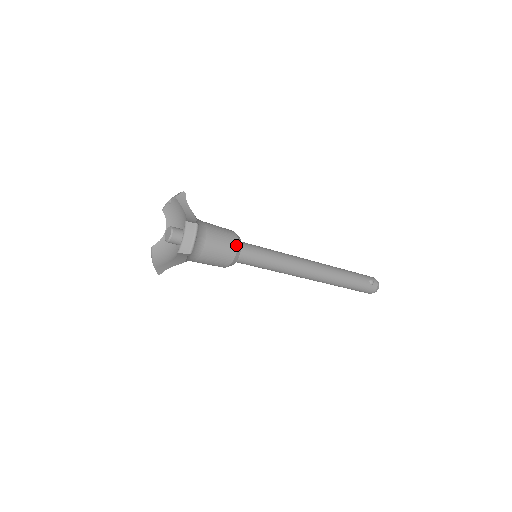
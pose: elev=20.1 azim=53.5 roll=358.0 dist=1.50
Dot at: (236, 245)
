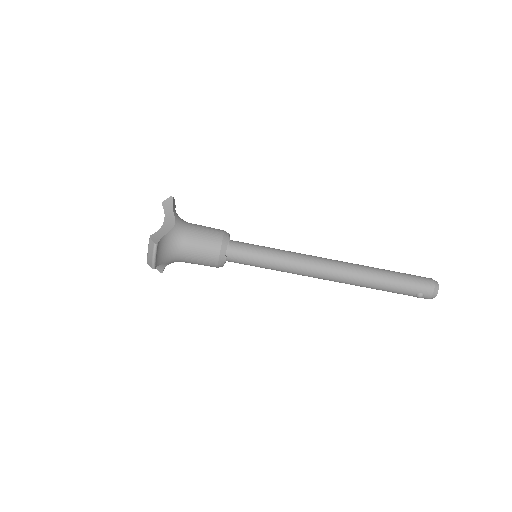
Dot at: occluded
